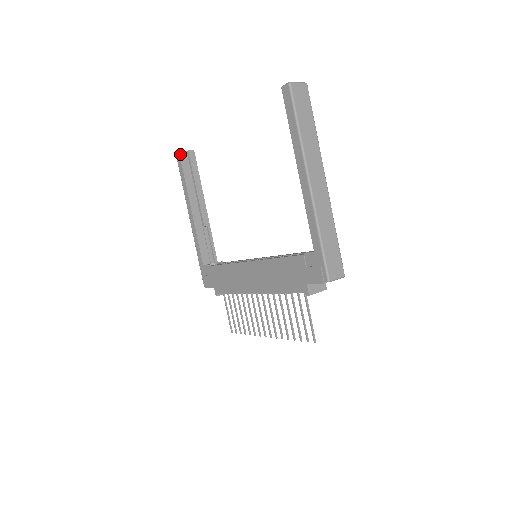
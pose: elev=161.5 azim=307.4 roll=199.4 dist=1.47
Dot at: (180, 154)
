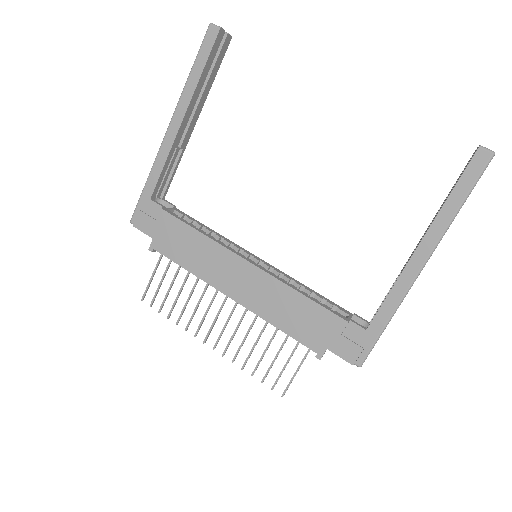
Dot at: (219, 33)
